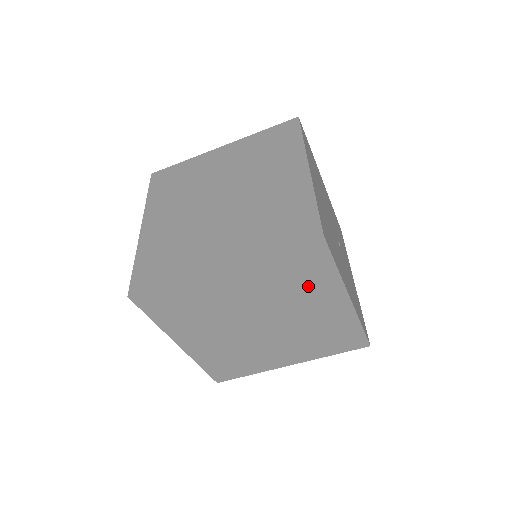
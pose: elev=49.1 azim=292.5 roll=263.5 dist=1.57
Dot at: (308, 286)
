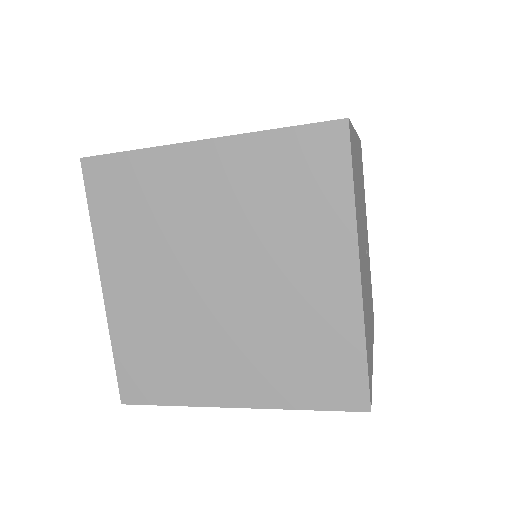
Dot at: occluded
